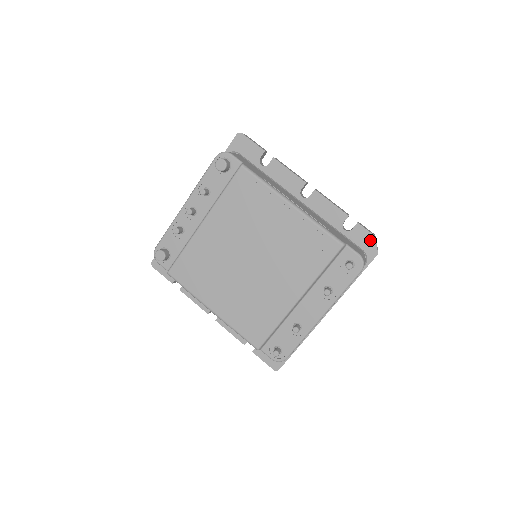
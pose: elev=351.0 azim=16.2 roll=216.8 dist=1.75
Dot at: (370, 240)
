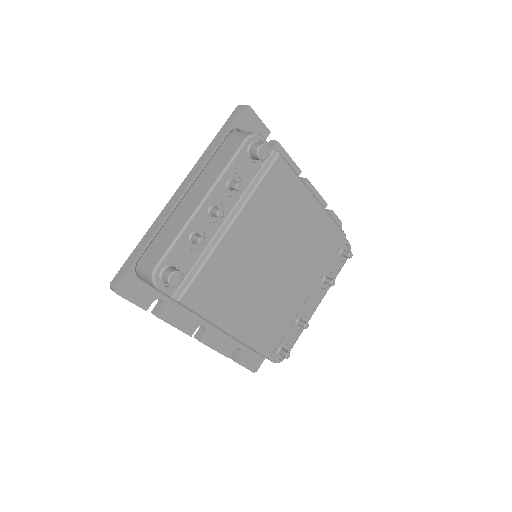
Dot at: occluded
